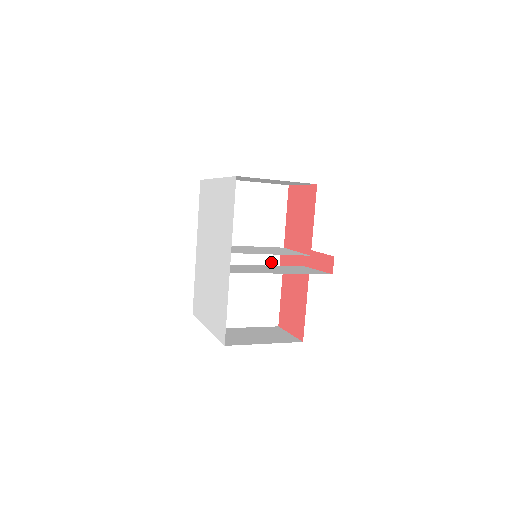
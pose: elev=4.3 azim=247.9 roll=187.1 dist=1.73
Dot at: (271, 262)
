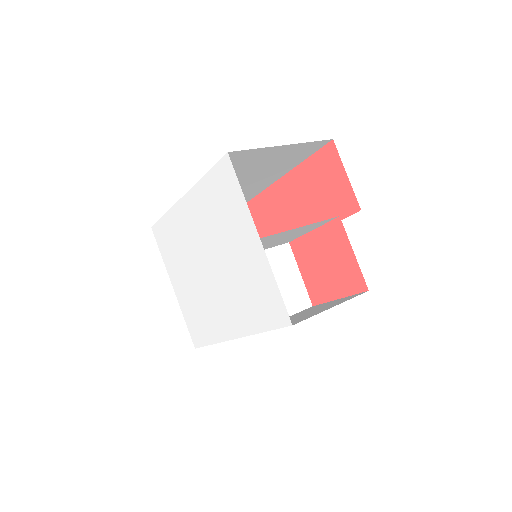
Dot at: (262, 186)
